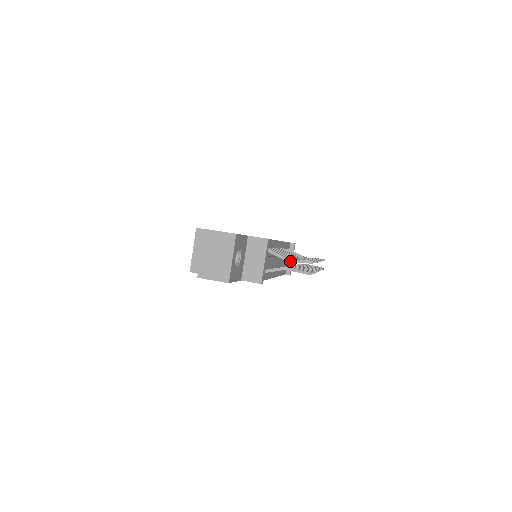
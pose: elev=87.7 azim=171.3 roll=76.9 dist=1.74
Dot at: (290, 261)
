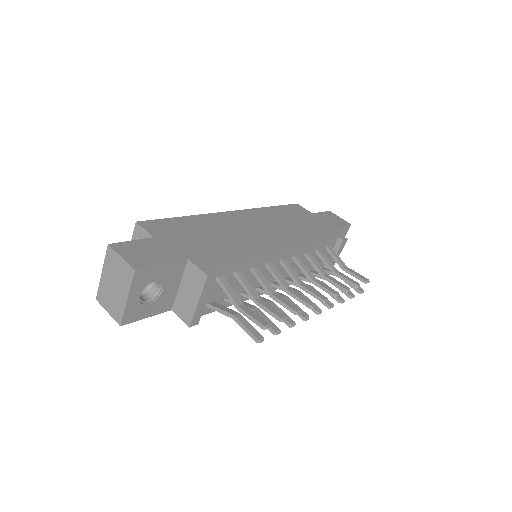
Dot at: (240, 311)
